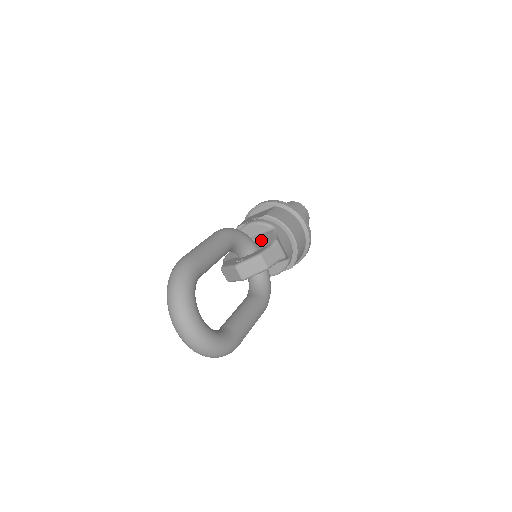
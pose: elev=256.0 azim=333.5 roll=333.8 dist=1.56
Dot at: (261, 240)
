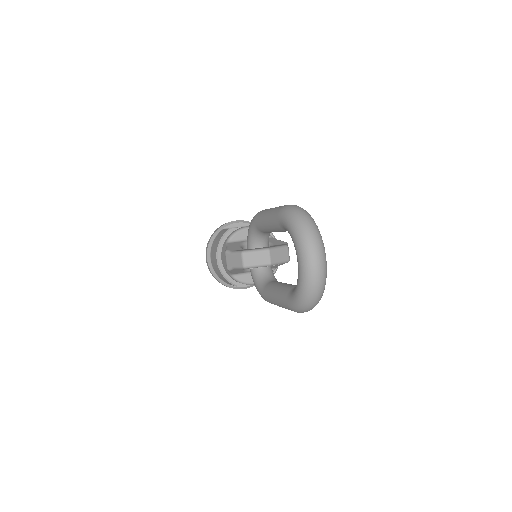
Dot at: occluded
